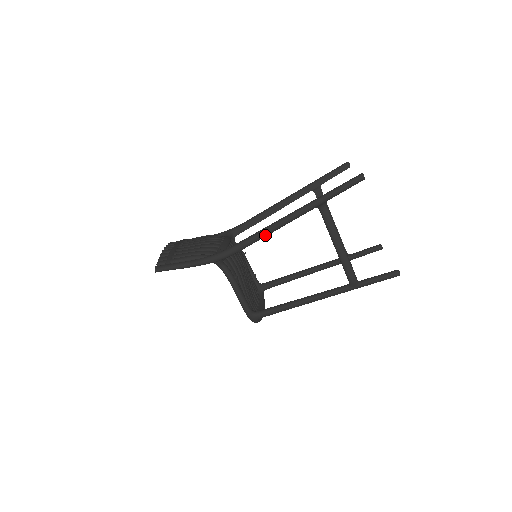
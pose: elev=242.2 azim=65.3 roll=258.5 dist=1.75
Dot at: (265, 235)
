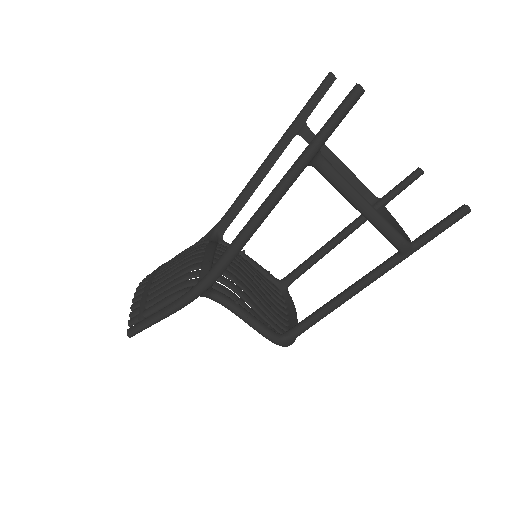
Dot at: (250, 235)
